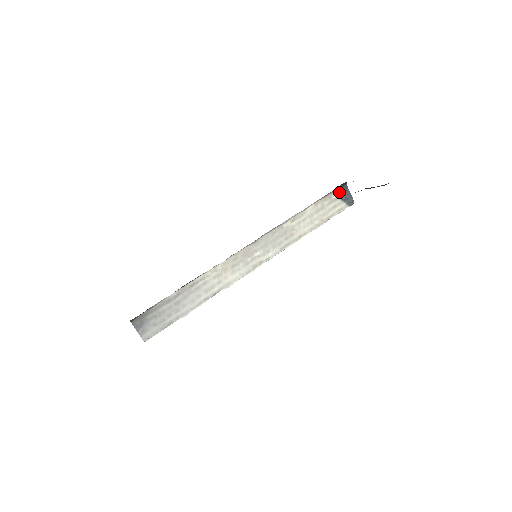
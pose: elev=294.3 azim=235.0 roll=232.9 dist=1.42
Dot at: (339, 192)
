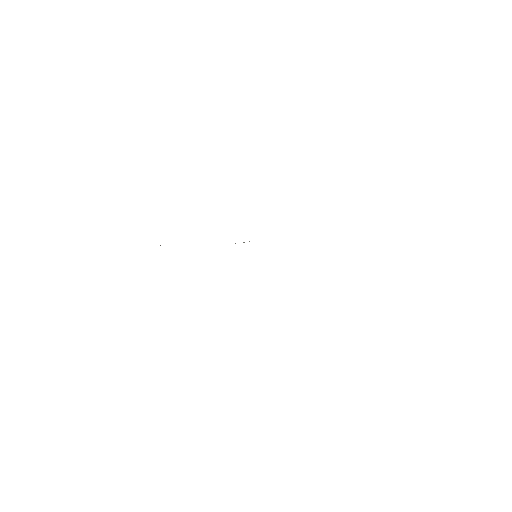
Dot at: occluded
